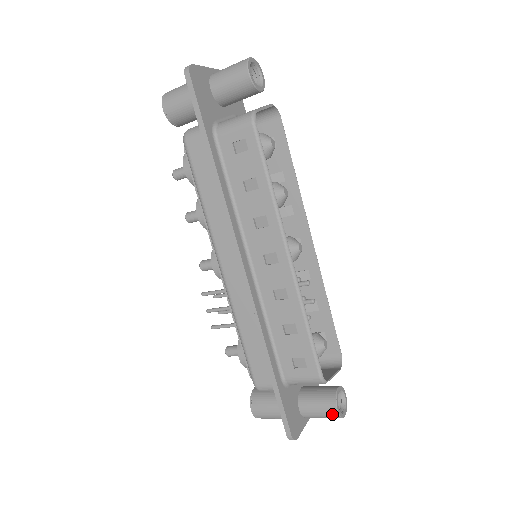
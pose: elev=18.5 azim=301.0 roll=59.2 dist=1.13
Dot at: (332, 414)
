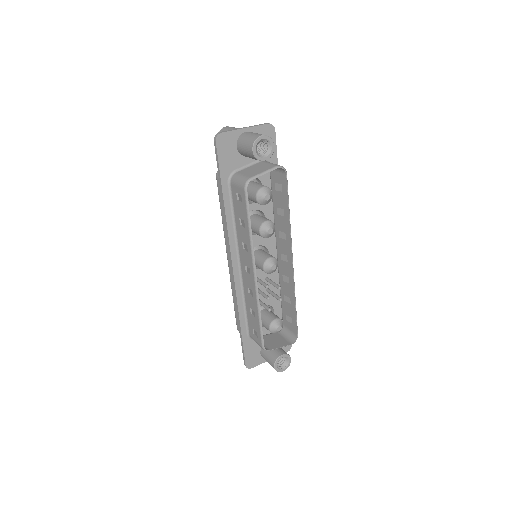
Dot at: (273, 367)
